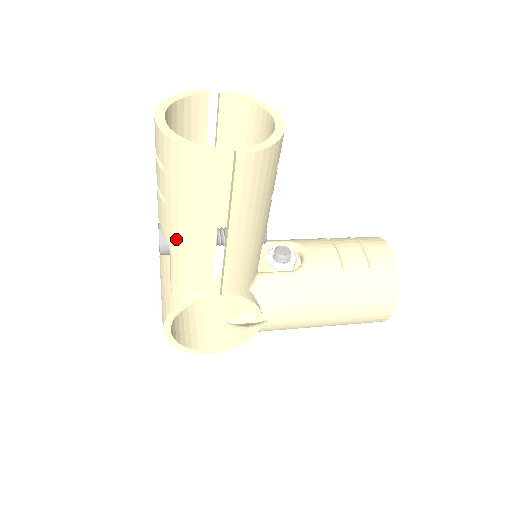
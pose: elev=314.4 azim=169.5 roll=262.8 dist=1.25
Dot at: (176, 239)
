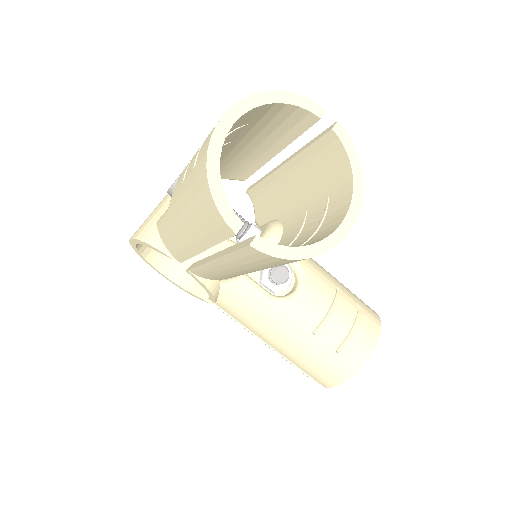
Dot at: (173, 212)
